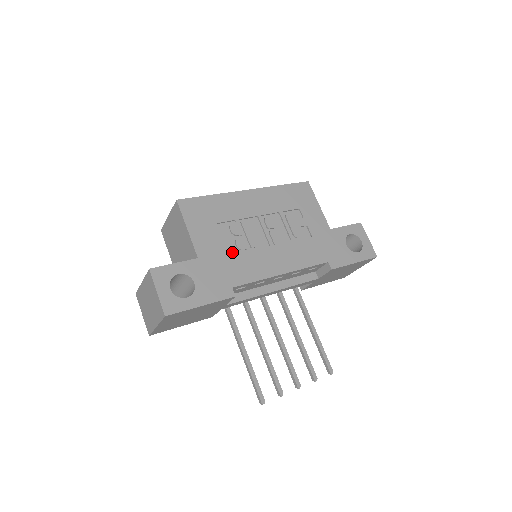
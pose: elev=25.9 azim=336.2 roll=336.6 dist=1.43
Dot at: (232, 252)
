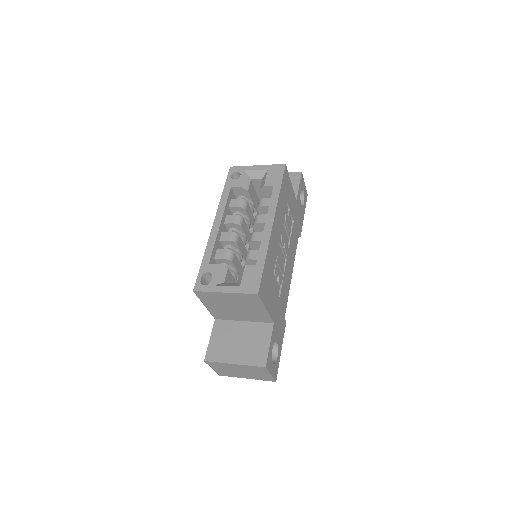
Dot at: (278, 292)
